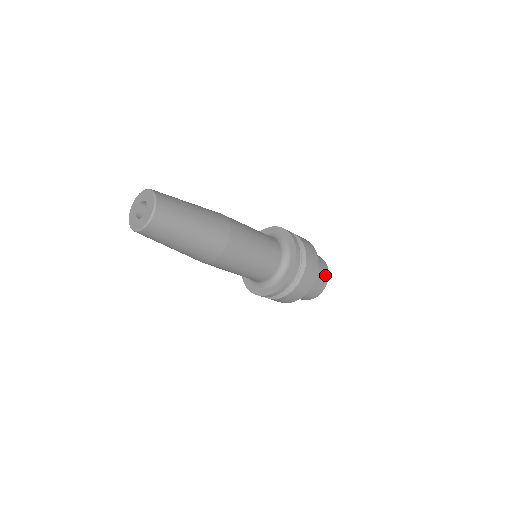
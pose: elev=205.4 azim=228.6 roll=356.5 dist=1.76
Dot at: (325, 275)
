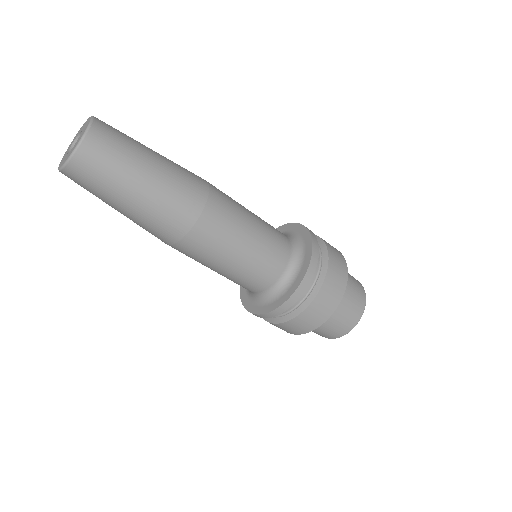
Dot at: (360, 291)
